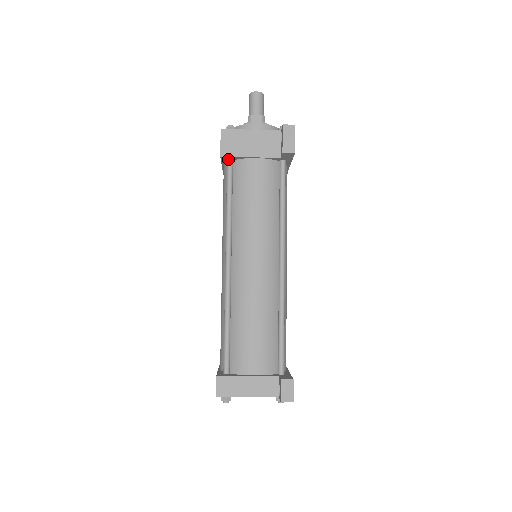
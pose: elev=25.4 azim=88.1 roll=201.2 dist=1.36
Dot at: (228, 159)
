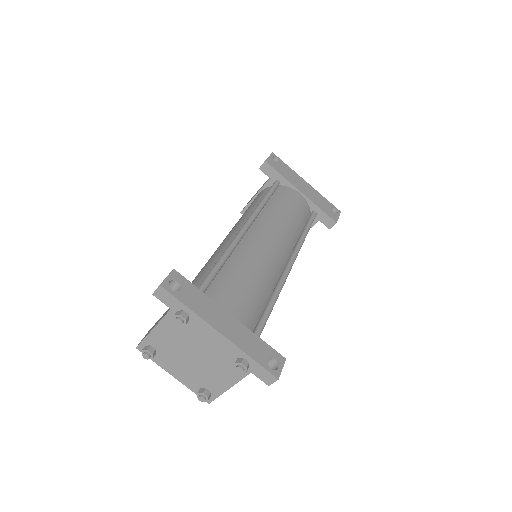
Dot at: occluded
